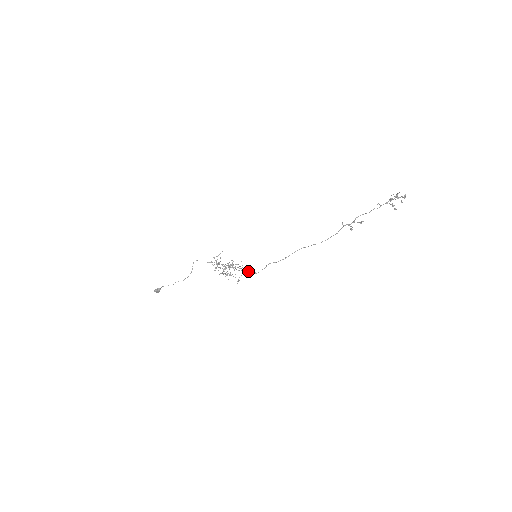
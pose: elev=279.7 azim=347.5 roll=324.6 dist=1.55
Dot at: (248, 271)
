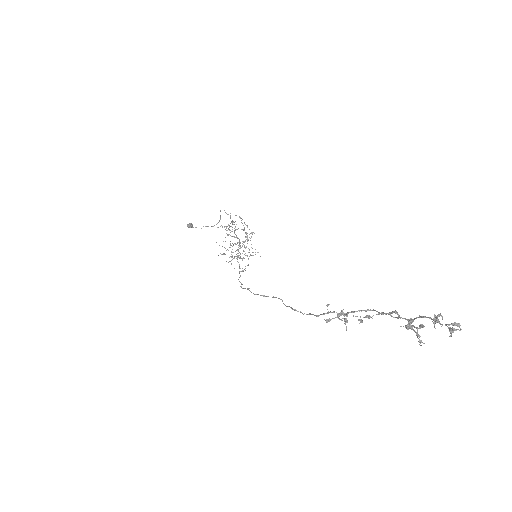
Dot at: occluded
